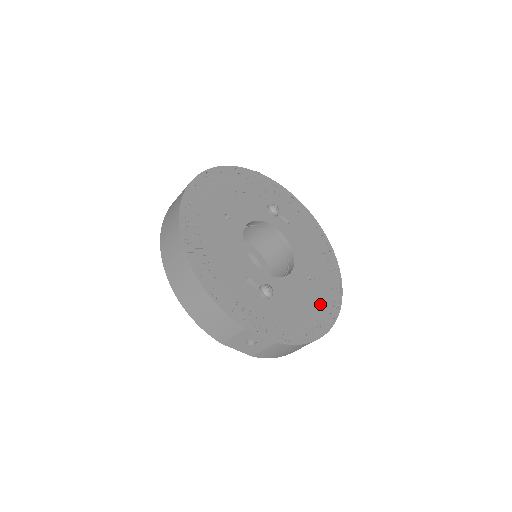
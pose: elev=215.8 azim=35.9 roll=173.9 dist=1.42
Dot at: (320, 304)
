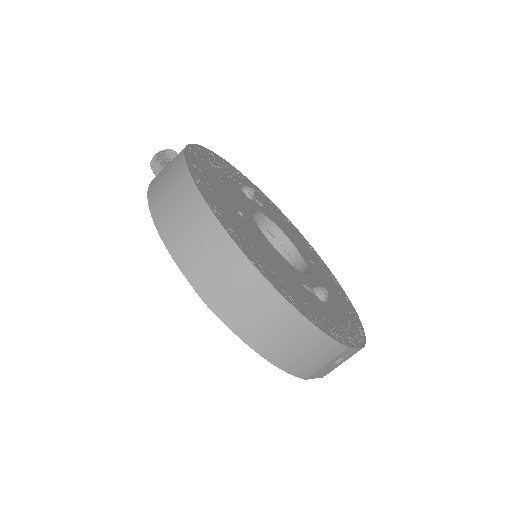
Dot at: (335, 288)
